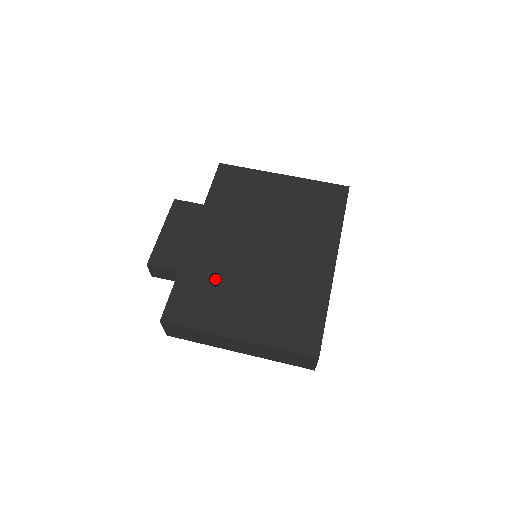
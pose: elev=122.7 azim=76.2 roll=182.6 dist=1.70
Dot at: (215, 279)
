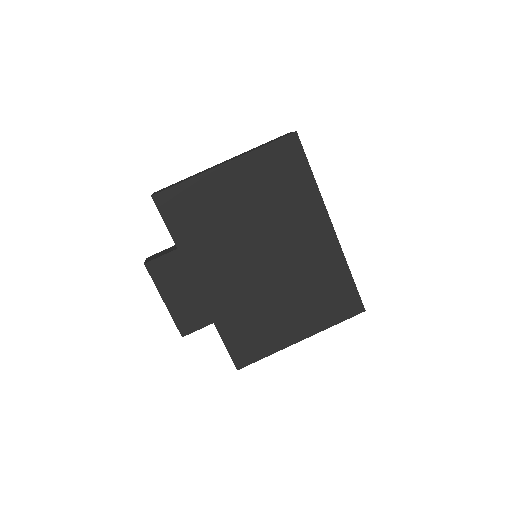
Dot at: (249, 311)
